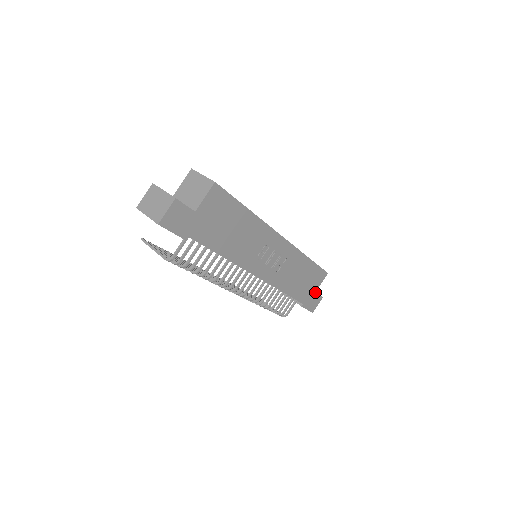
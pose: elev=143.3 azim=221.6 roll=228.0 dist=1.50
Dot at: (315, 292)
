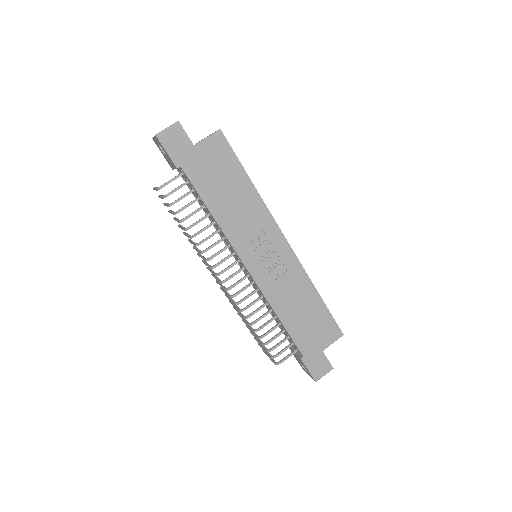
Dot at: (322, 351)
